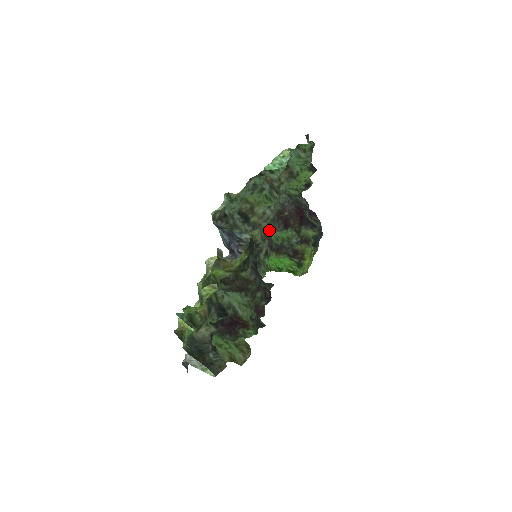
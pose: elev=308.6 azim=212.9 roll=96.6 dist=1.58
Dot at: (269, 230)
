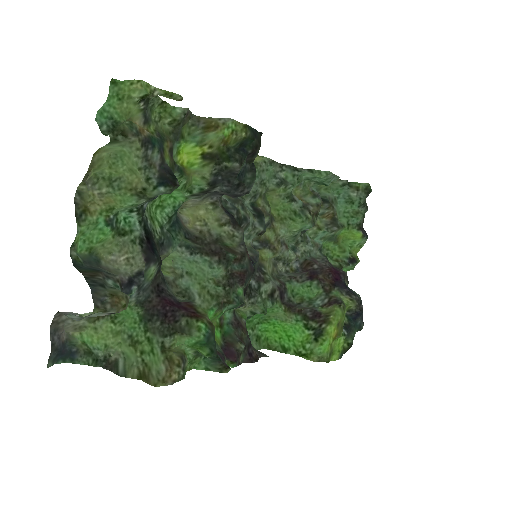
Dot at: (286, 276)
